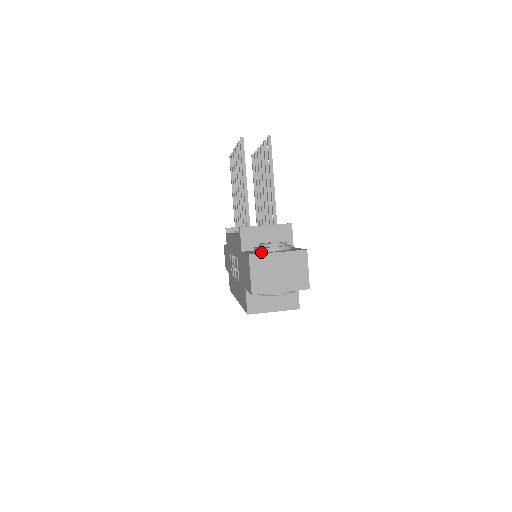
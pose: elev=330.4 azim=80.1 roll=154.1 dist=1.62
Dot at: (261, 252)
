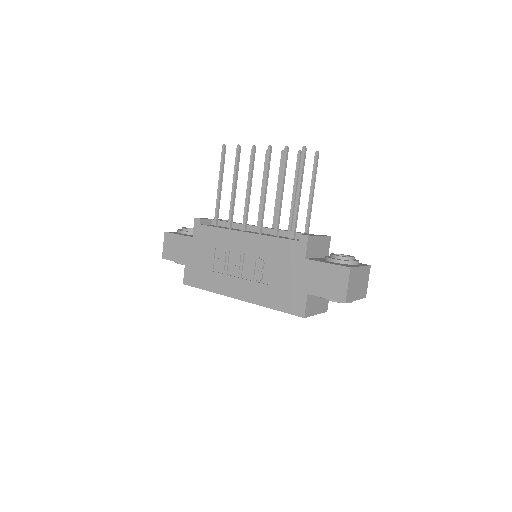
Dot at: (344, 264)
